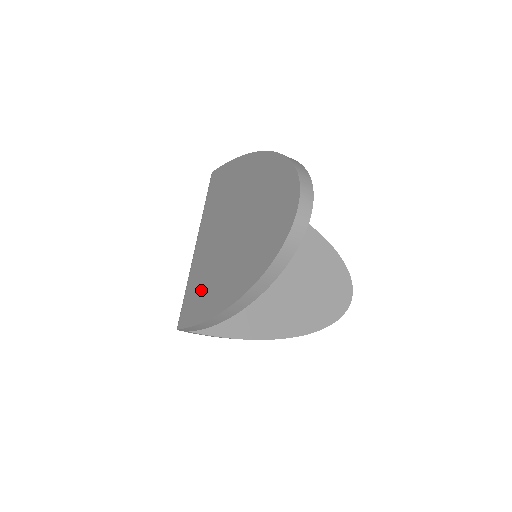
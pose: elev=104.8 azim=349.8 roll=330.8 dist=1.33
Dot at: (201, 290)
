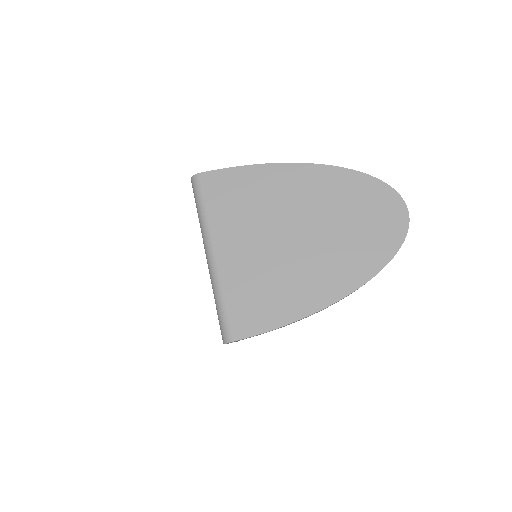
Dot at: (270, 293)
